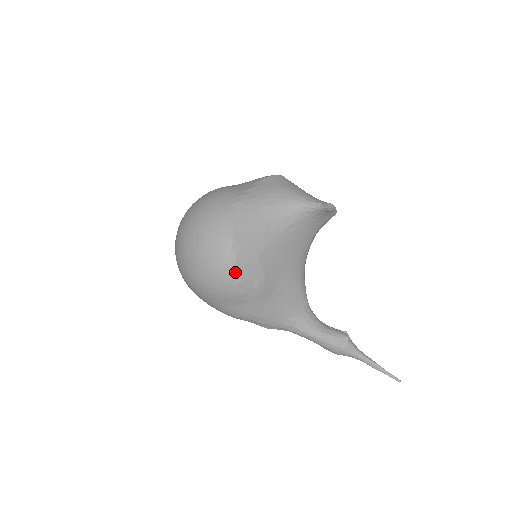
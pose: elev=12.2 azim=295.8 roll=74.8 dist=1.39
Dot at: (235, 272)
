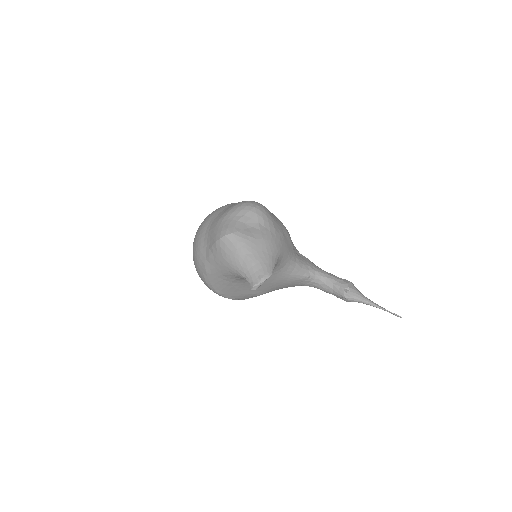
Dot at: occluded
